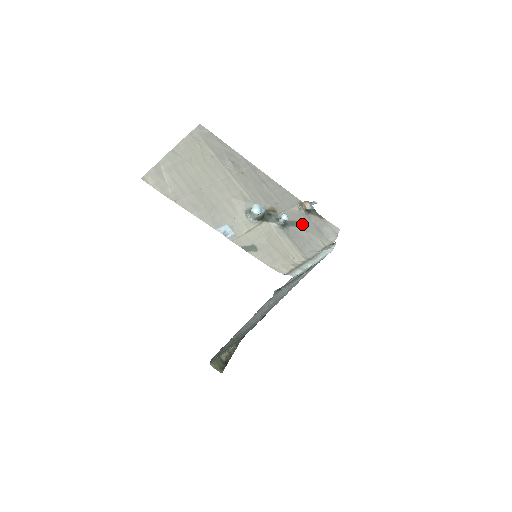
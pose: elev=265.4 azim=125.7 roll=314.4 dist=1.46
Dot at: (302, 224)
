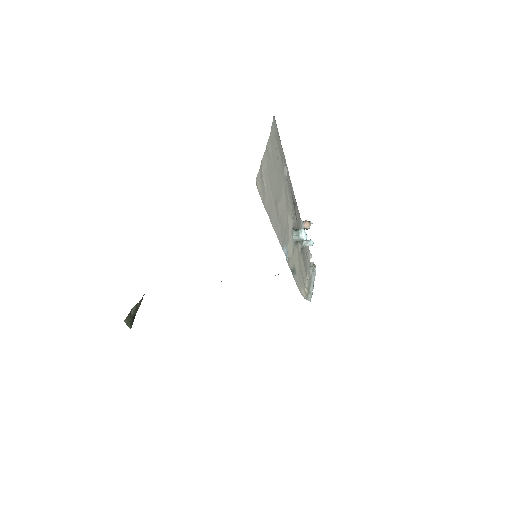
Dot at: occluded
